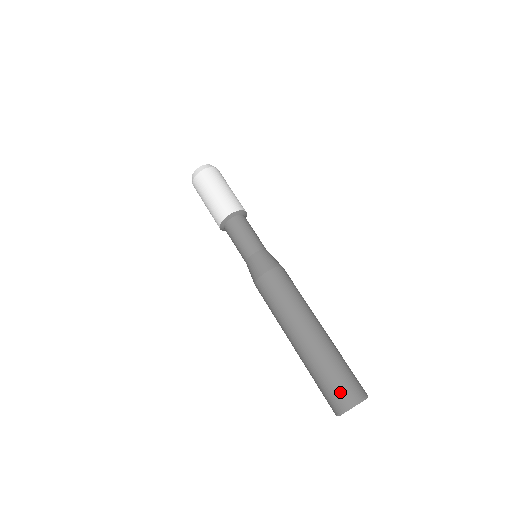
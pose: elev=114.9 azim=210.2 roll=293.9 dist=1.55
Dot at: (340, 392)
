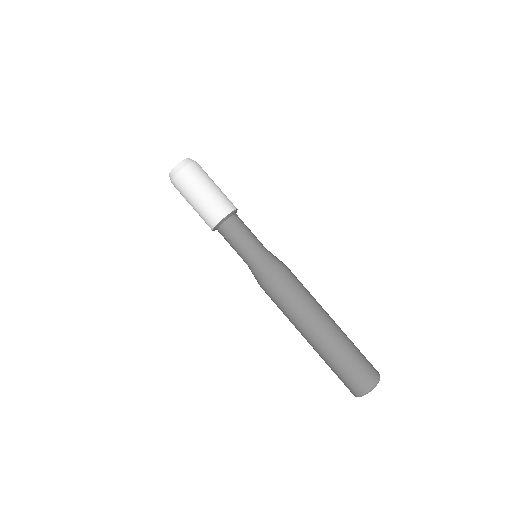
Dot at: (355, 383)
